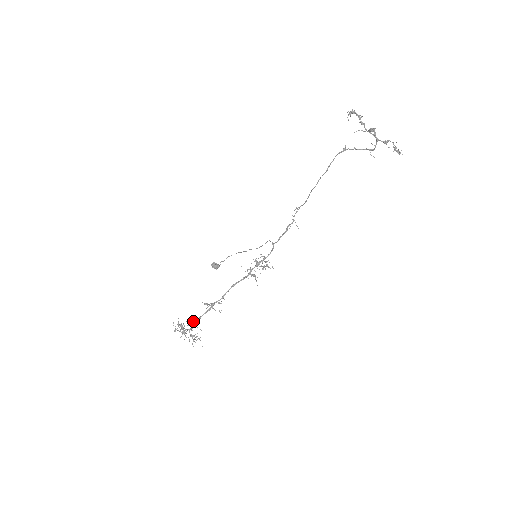
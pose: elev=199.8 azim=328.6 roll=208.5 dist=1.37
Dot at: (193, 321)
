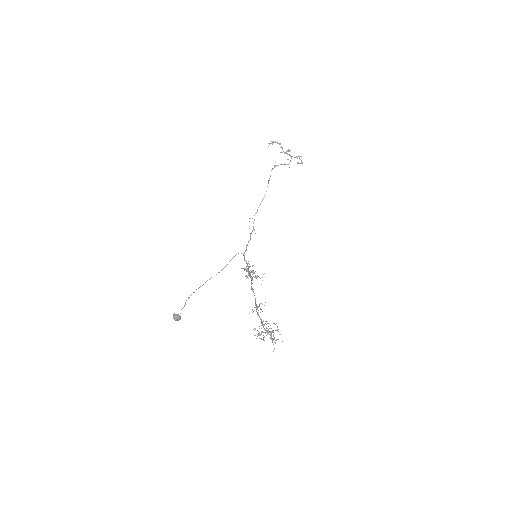
Dot at: (264, 324)
